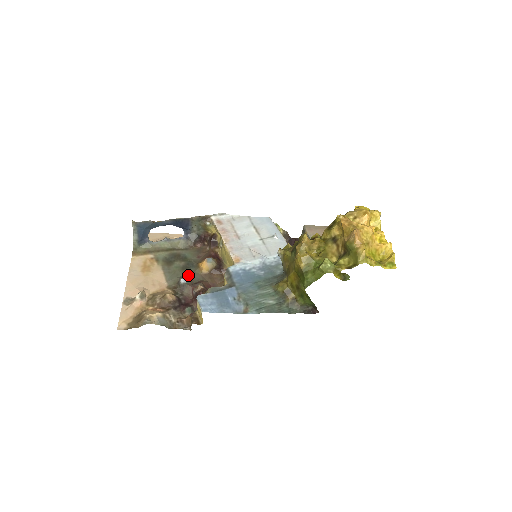
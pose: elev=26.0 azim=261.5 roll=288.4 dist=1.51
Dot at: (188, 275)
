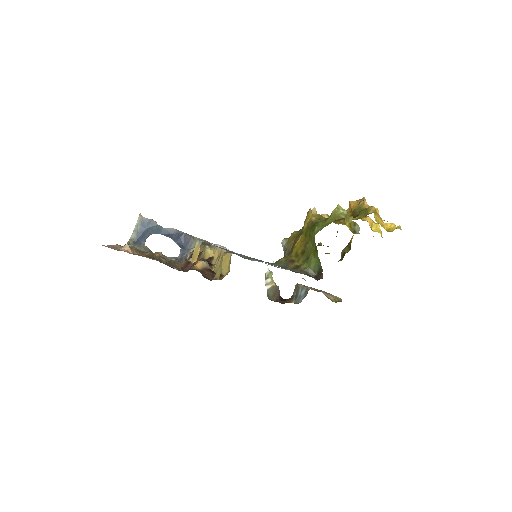
Dot at: occluded
